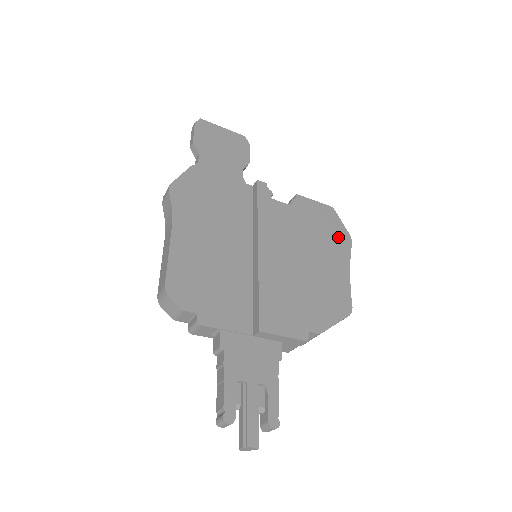
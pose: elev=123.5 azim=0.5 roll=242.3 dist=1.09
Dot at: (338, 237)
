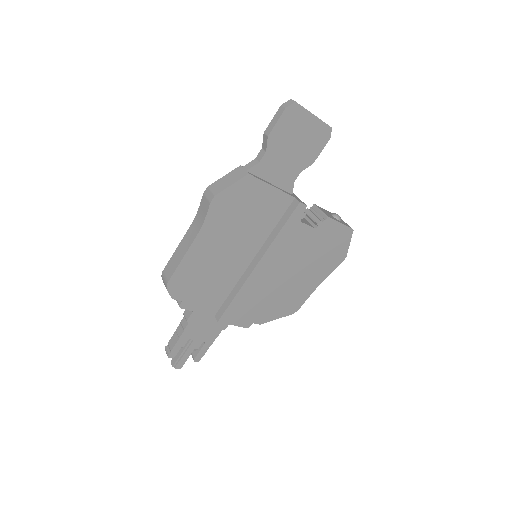
Dot at: (334, 257)
